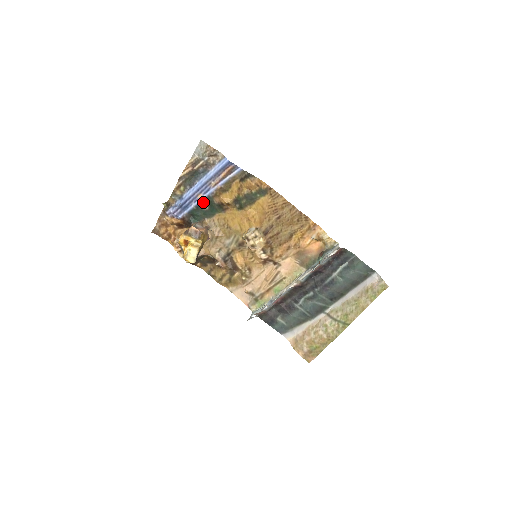
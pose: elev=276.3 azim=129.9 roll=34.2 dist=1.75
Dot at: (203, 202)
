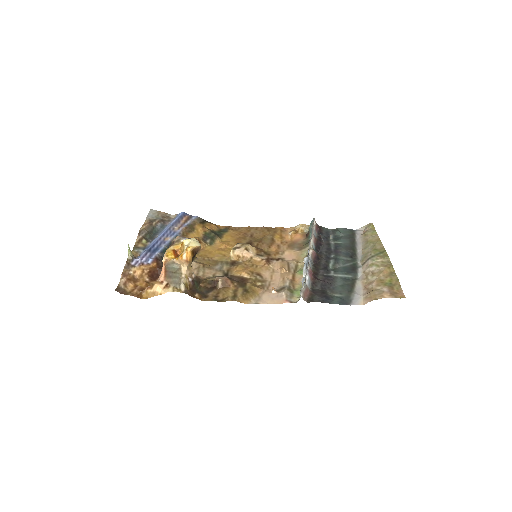
Dot at: occluded
